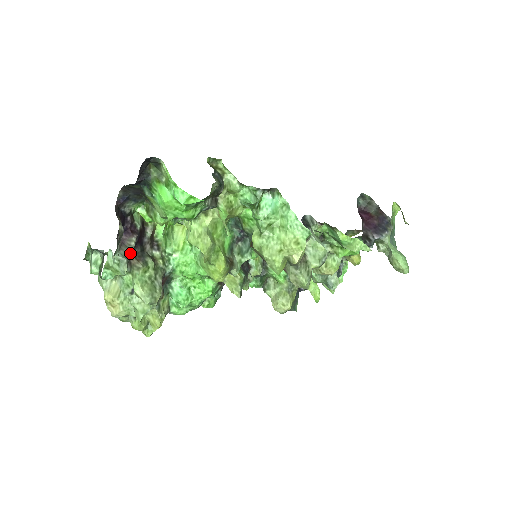
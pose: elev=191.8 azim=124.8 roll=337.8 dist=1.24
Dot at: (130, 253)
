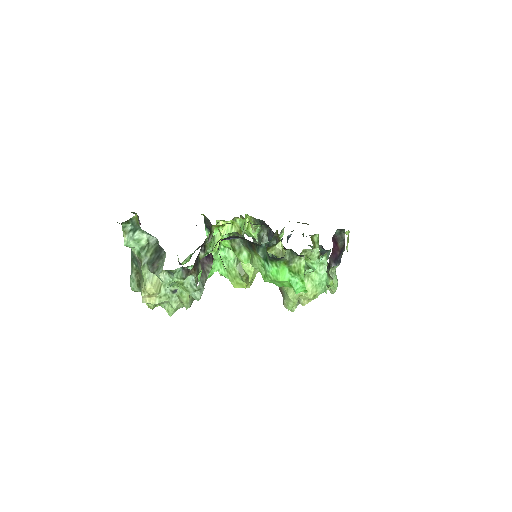
Dot at: (206, 280)
